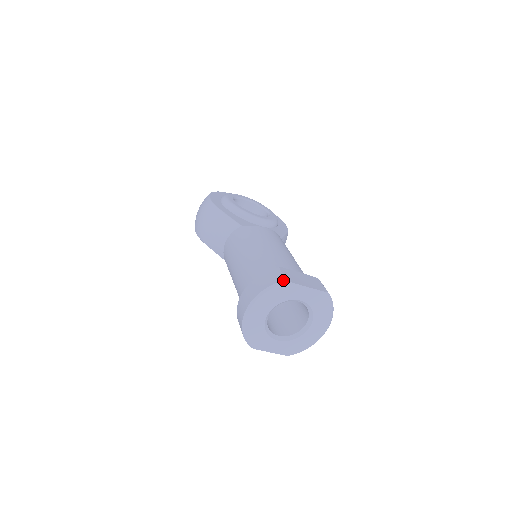
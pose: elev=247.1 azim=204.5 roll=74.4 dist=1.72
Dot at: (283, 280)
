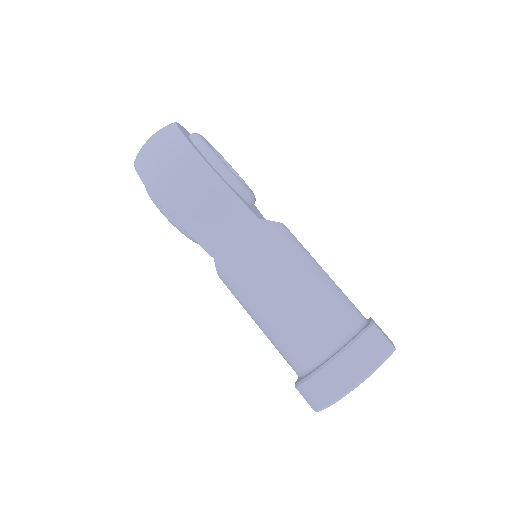
Dot at: (393, 348)
